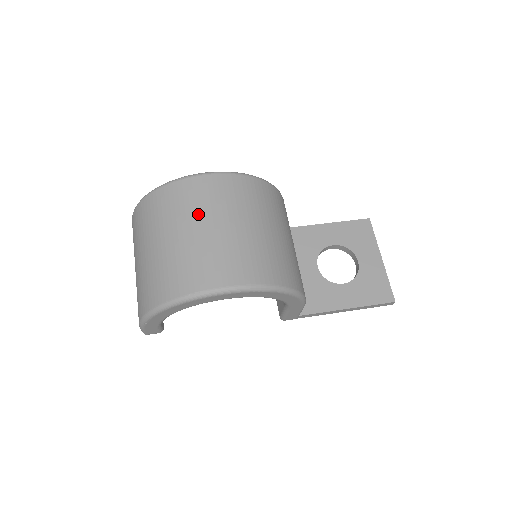
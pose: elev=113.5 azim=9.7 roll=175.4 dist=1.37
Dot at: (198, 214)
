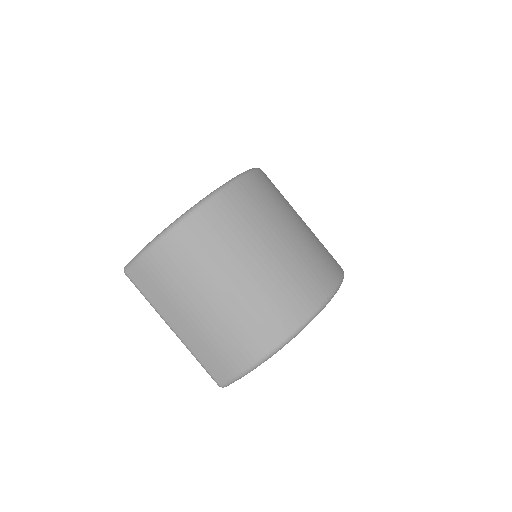
Dot at: (276, 218)
